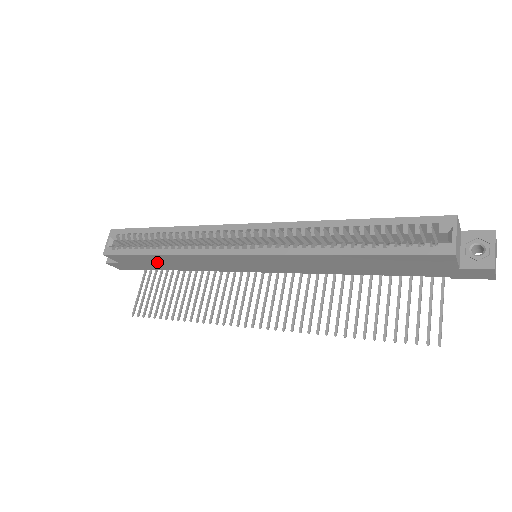
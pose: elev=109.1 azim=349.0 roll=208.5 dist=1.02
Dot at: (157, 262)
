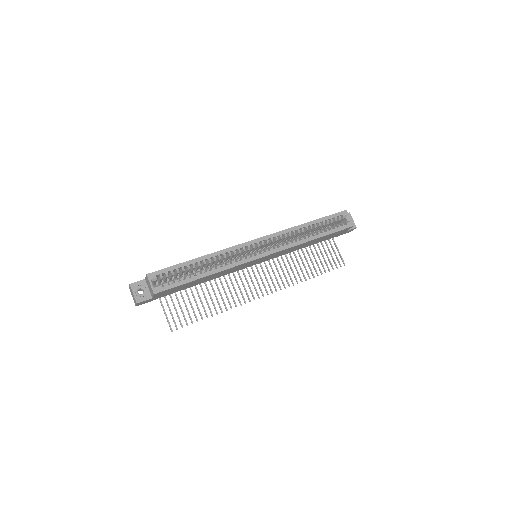
Dot at: (192, 284)
